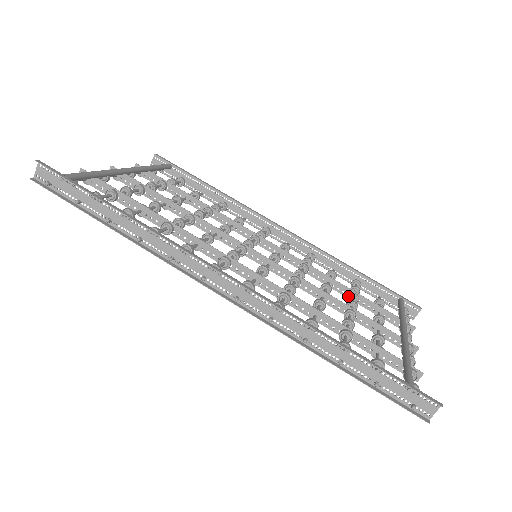
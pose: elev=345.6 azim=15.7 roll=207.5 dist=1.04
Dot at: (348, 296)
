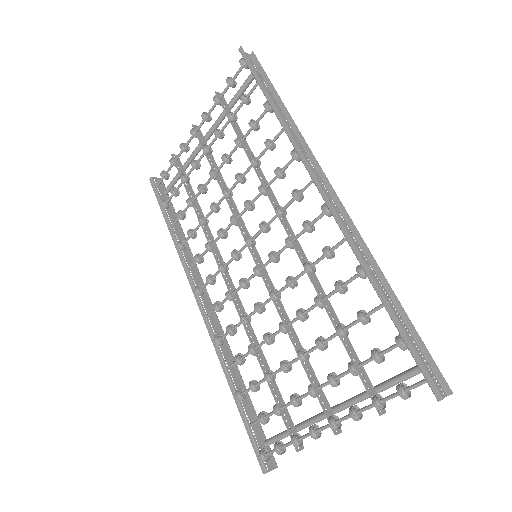
Dot at: (268, 369)
